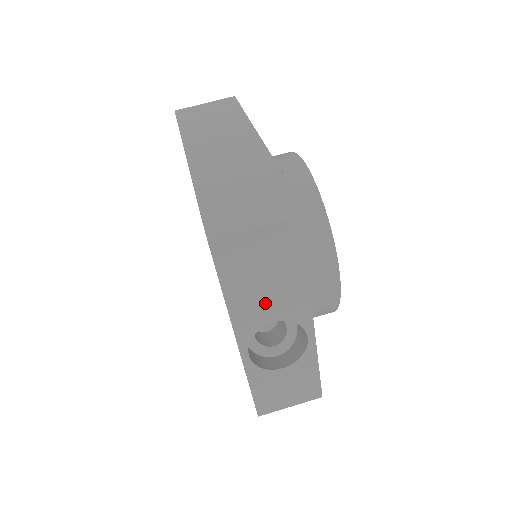
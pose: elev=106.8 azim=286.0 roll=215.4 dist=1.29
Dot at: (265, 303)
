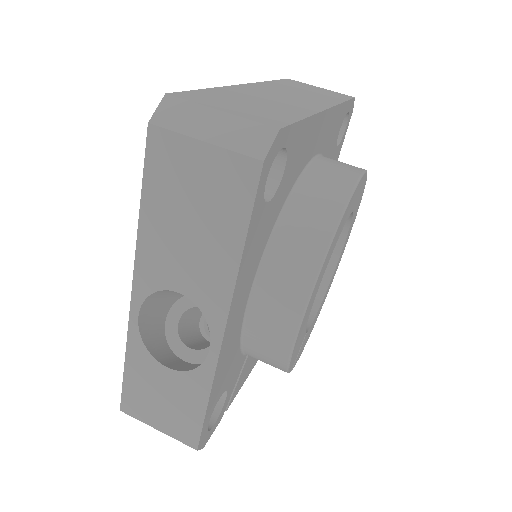
Dot at: (180, 258)
